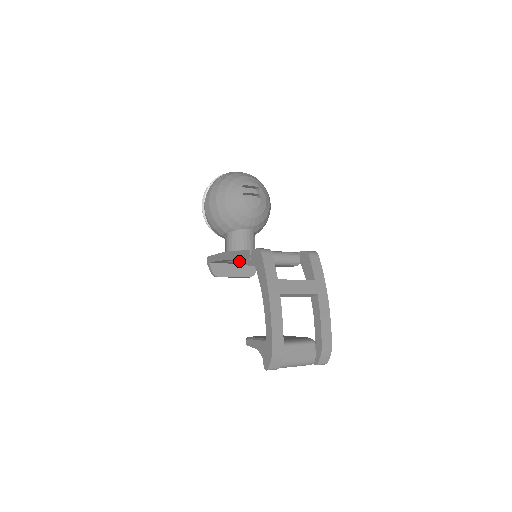
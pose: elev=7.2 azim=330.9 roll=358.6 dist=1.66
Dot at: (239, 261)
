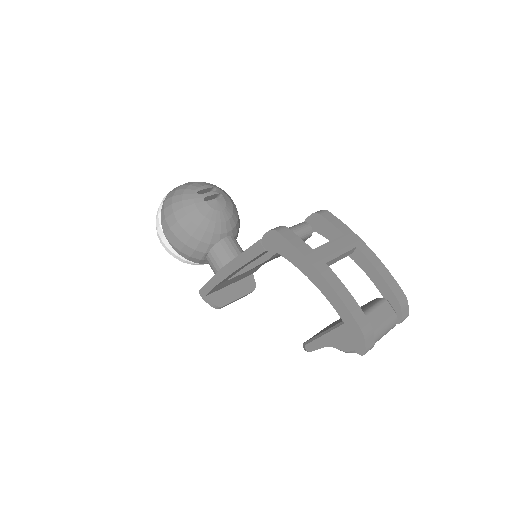
Dot at: (243, 269)
